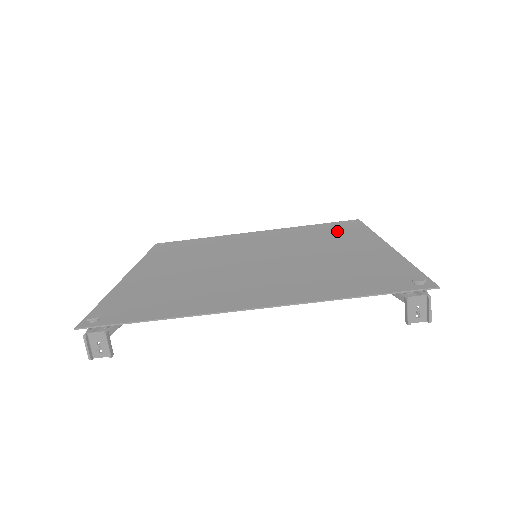
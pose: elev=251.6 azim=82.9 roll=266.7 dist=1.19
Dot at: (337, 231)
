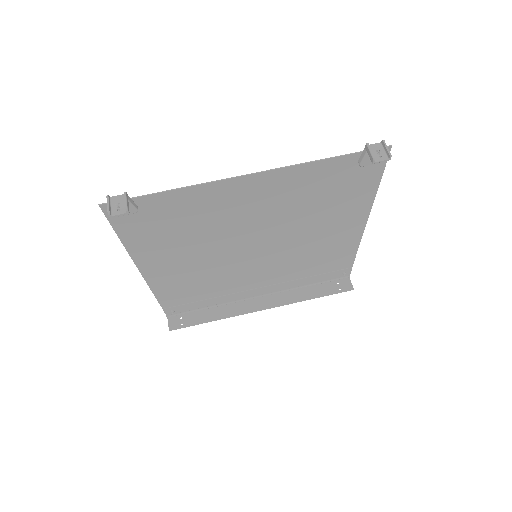
Dot at: (328, 261)
